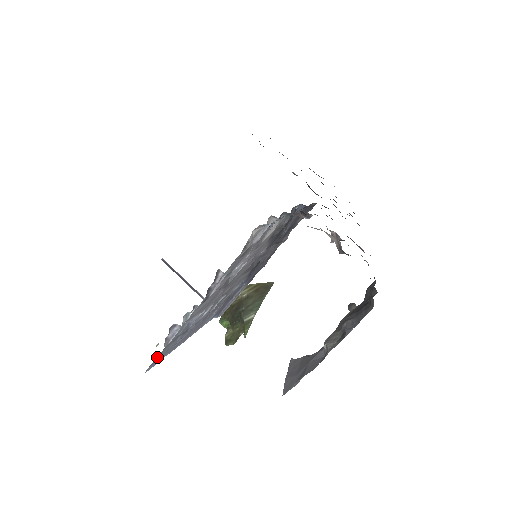
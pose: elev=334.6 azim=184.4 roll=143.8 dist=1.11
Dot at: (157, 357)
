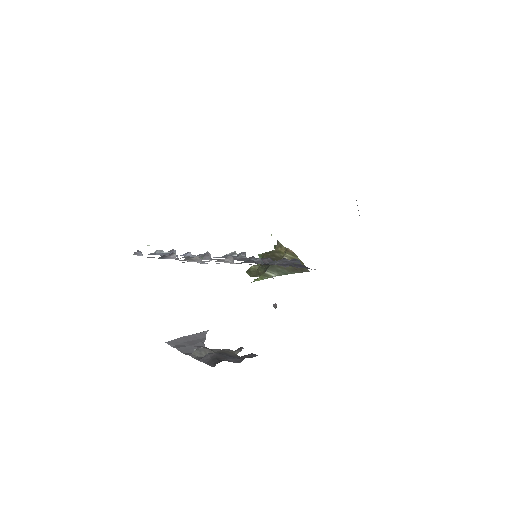
Dot at: occluded
